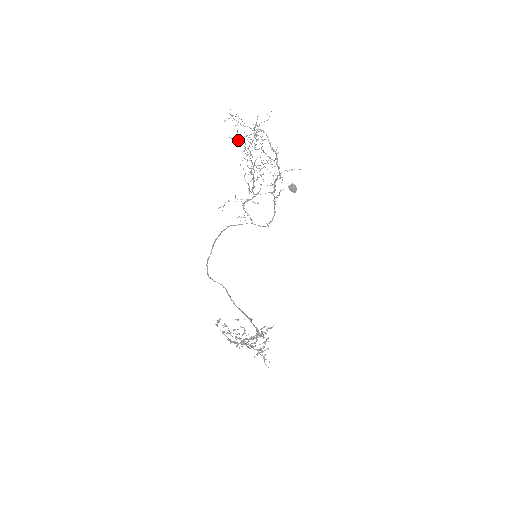
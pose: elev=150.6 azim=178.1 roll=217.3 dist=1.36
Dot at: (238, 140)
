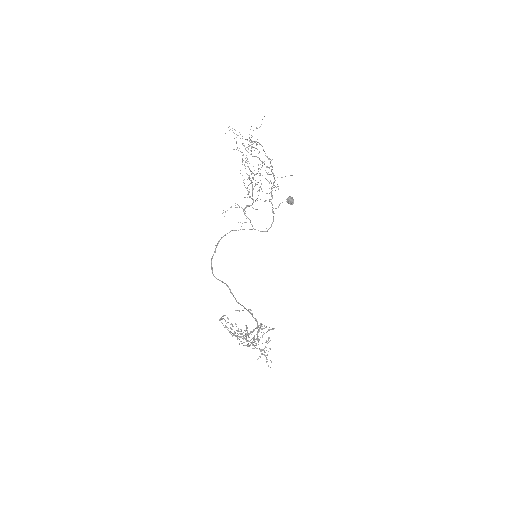
Dot at: occluded
